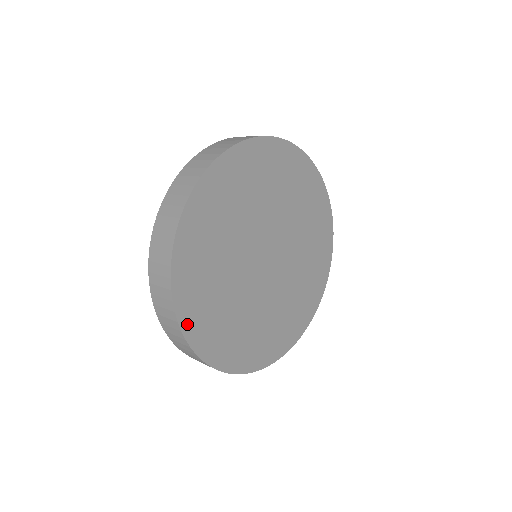
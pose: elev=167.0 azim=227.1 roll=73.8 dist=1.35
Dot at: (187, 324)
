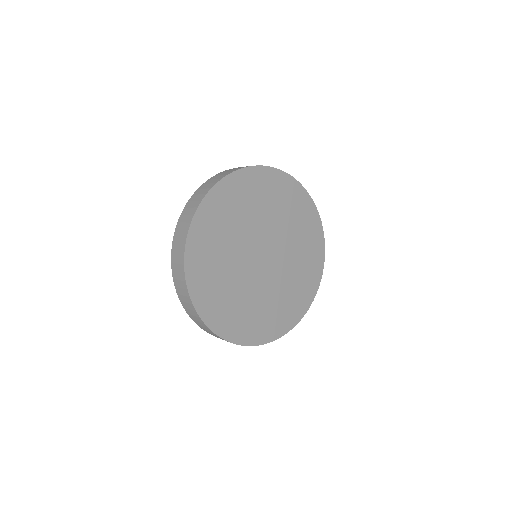
Dot at: (191, 247)
